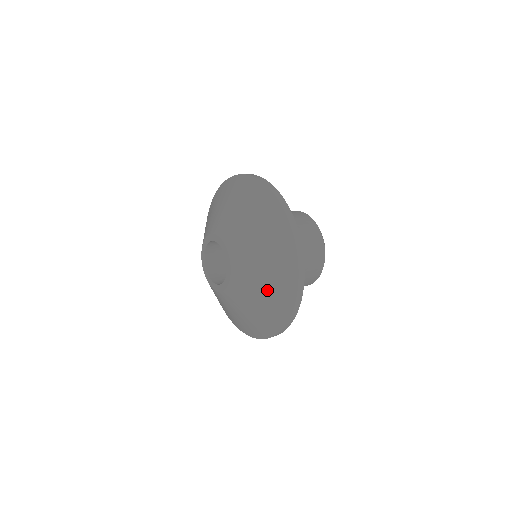
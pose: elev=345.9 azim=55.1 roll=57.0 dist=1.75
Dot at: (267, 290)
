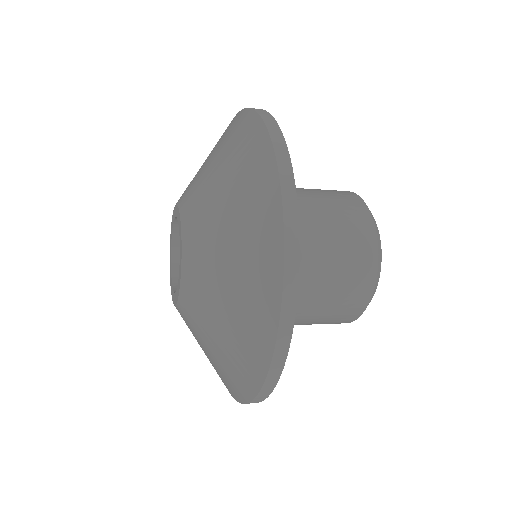
Dot at: (235, 234)
